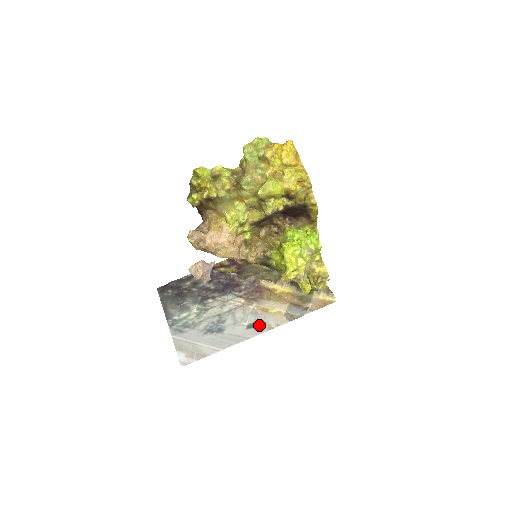
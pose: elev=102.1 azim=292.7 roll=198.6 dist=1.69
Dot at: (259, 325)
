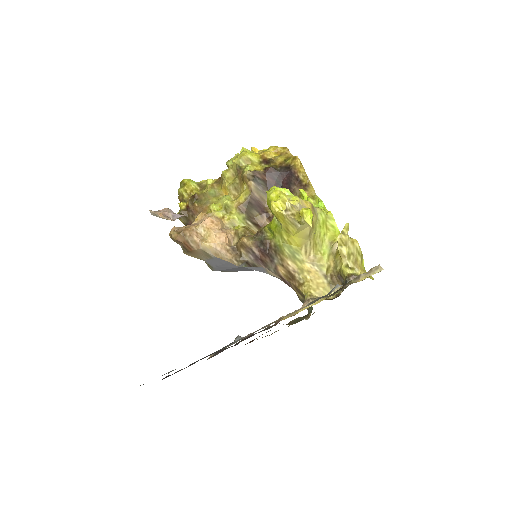
Dot at: occluded
